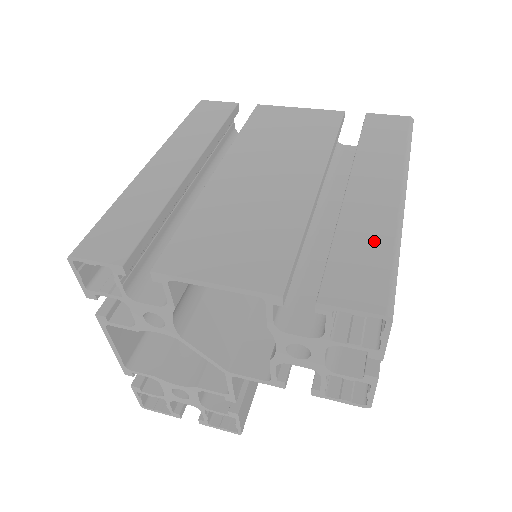
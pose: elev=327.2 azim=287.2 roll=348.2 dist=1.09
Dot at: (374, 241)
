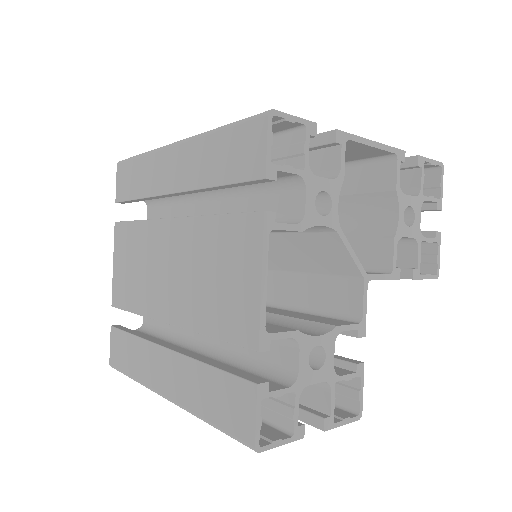
Dot at: occluded
